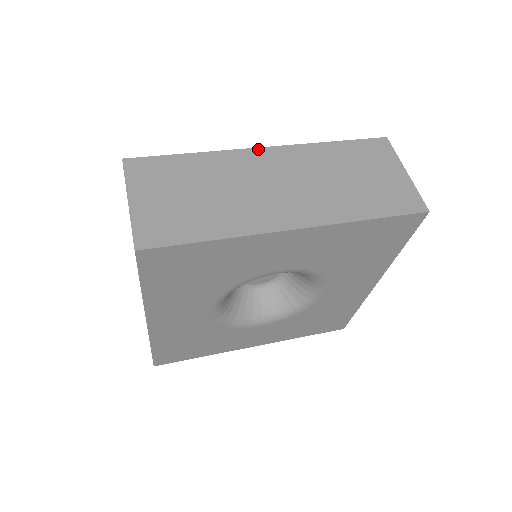
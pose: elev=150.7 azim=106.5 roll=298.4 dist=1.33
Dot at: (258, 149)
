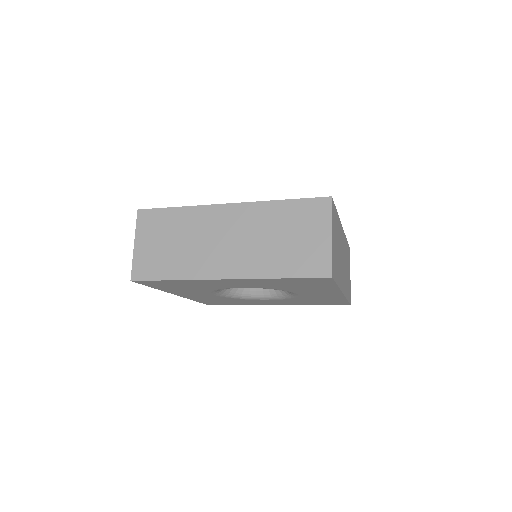
Dot at: (223, 205)
